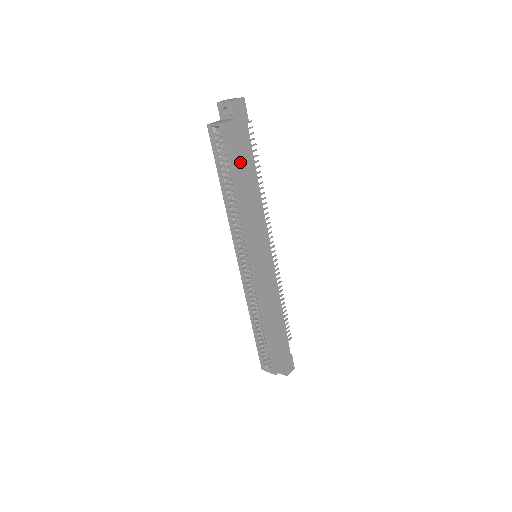
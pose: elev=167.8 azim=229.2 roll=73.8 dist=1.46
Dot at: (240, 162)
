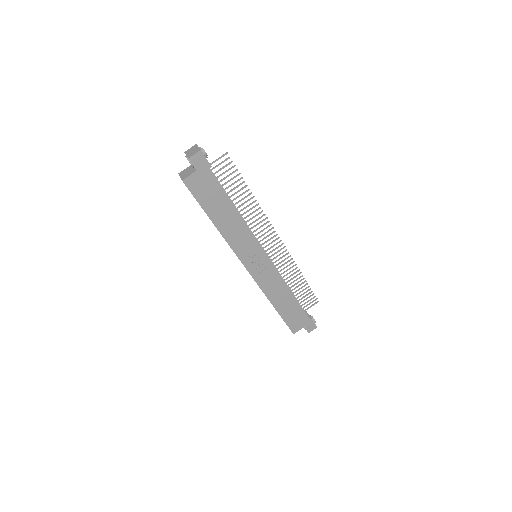
Dot at: (210, 201)
